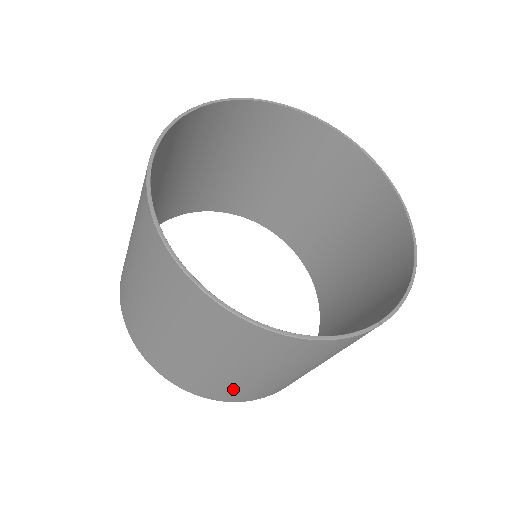
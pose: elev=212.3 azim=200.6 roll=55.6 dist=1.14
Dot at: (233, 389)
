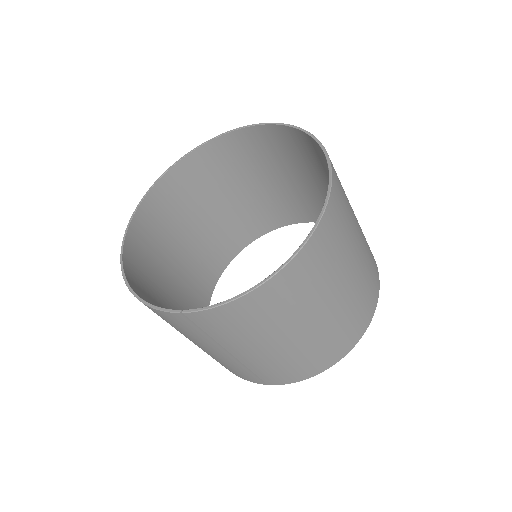
Dot at: occluded
